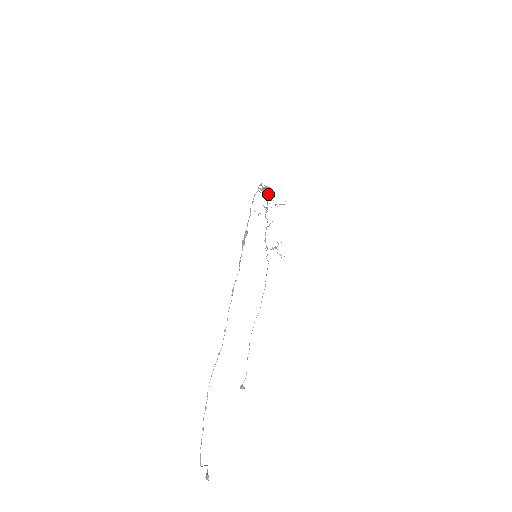
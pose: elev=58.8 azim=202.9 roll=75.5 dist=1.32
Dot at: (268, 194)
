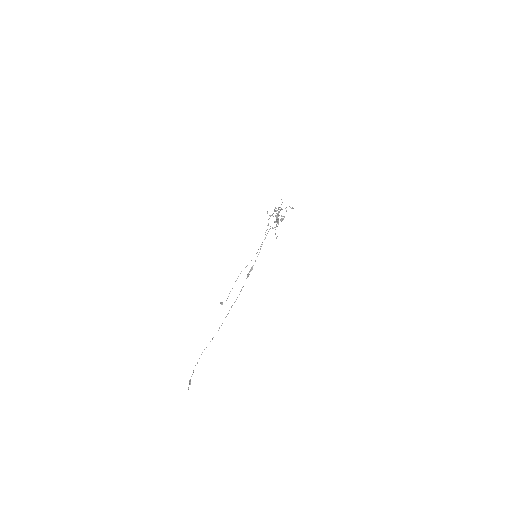
Dot at: occluded
